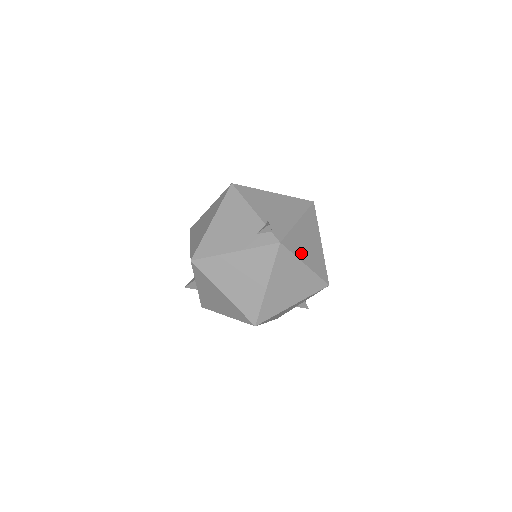
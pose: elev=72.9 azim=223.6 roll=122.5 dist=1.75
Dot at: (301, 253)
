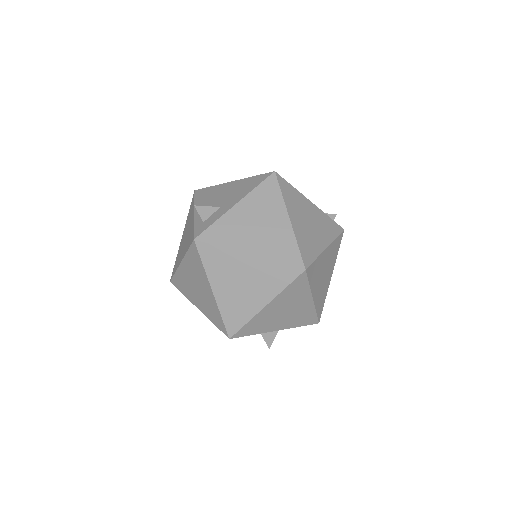
Dot at: occluded
